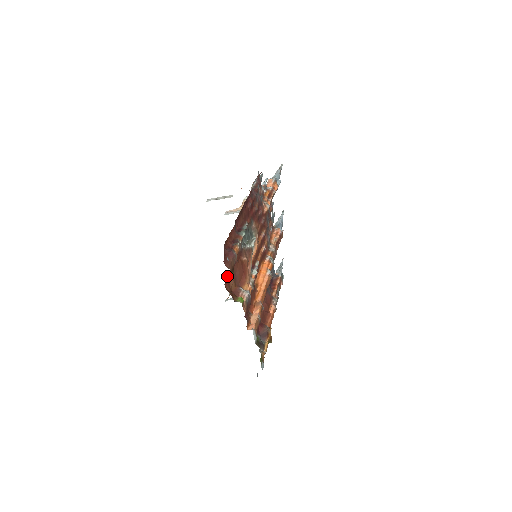
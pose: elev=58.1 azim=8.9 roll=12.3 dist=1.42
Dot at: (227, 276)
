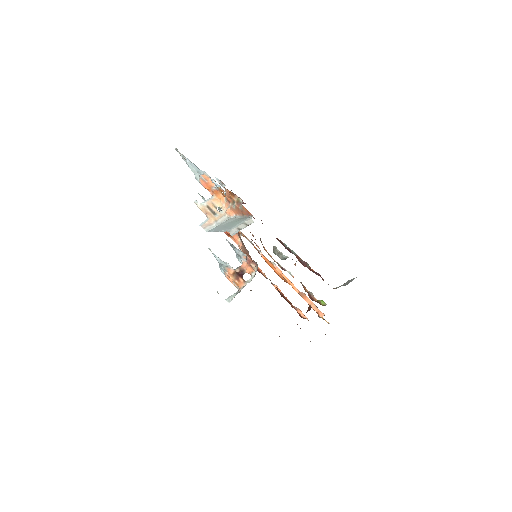
Dot at: occluded
